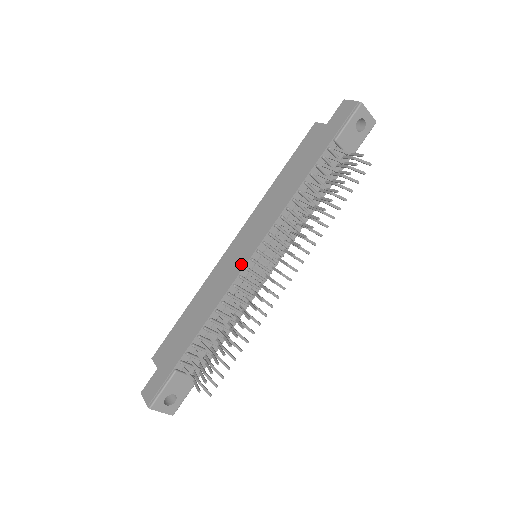
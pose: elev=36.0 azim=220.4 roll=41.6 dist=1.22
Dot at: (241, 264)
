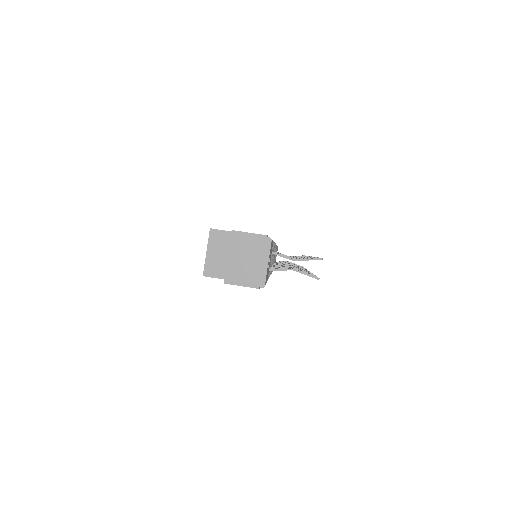
Dot at: occluded
